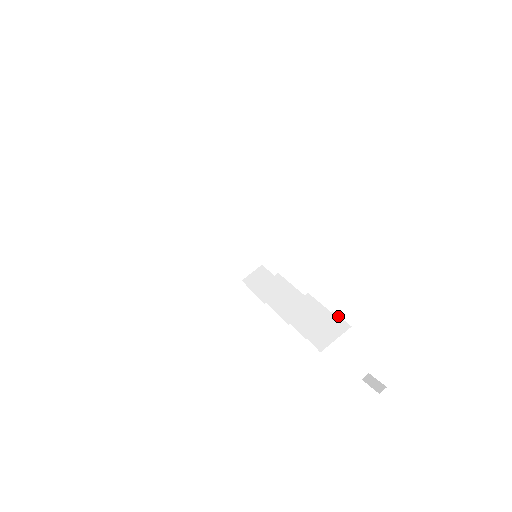
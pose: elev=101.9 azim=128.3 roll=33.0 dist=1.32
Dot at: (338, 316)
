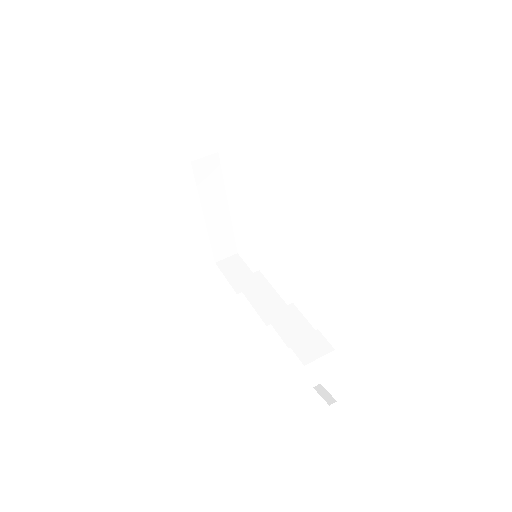
Dot at: (323, 336)
